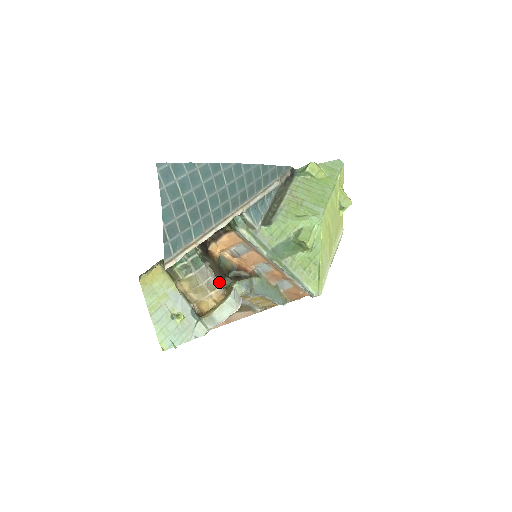
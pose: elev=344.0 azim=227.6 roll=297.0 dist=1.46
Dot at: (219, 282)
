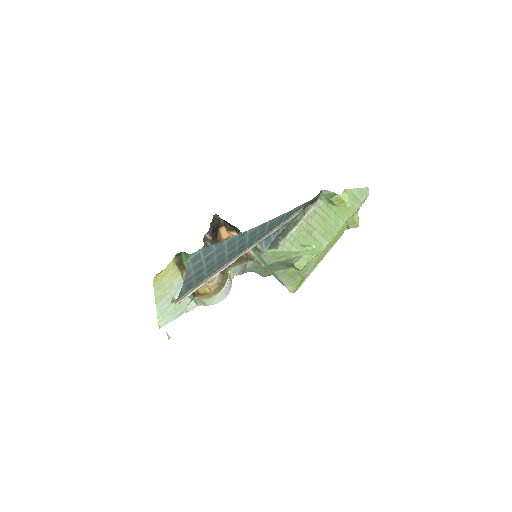
Dot at: occluded
